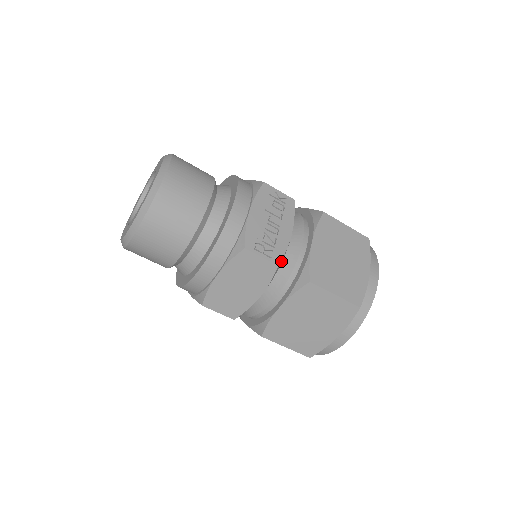
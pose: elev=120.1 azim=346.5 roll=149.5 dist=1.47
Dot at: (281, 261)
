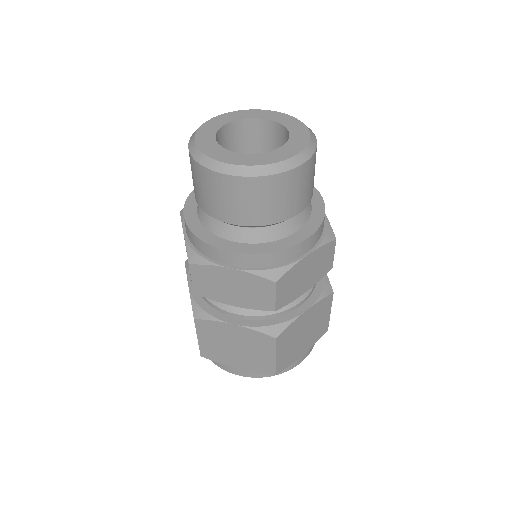
Dot at: occluded
